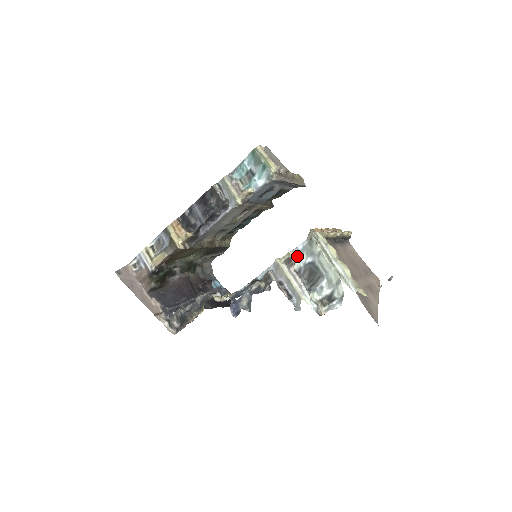
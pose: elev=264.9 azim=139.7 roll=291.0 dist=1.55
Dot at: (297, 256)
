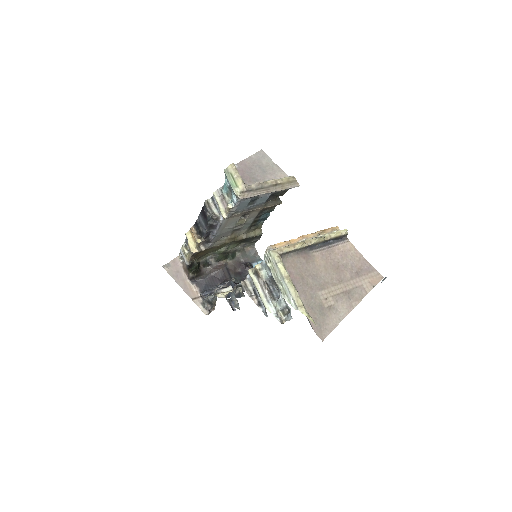
Dot at: (264, 268)
